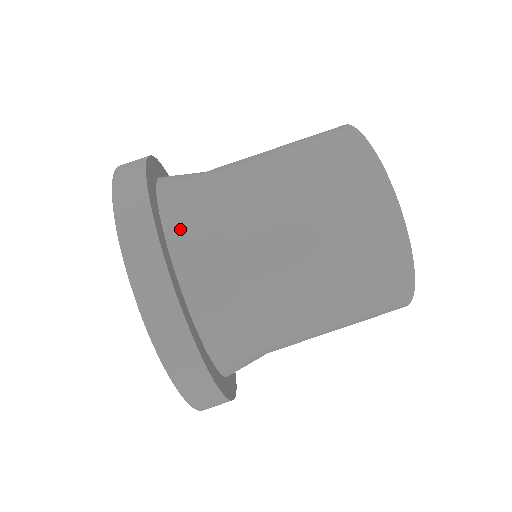
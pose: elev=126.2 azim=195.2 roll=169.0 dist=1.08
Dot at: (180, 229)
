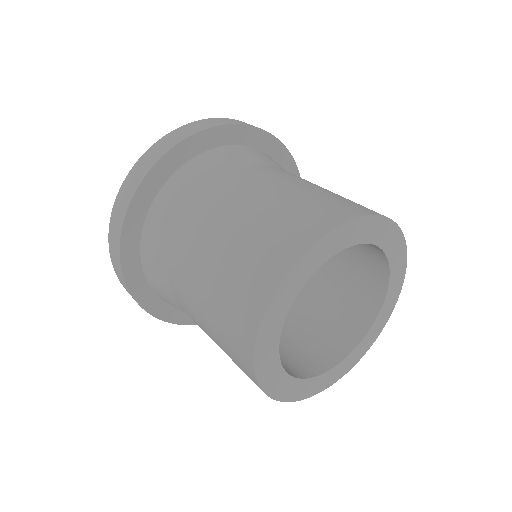
Dot at: (168, 195)
